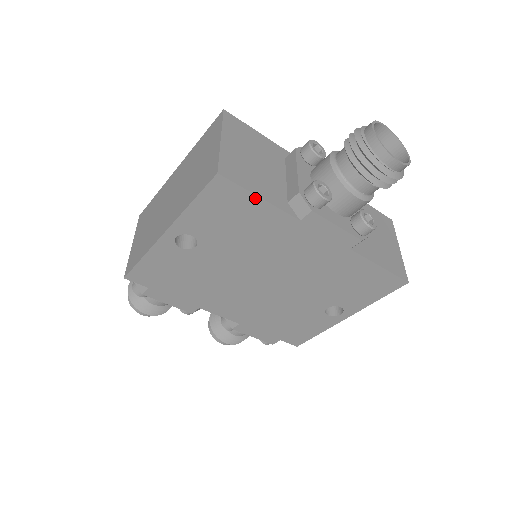
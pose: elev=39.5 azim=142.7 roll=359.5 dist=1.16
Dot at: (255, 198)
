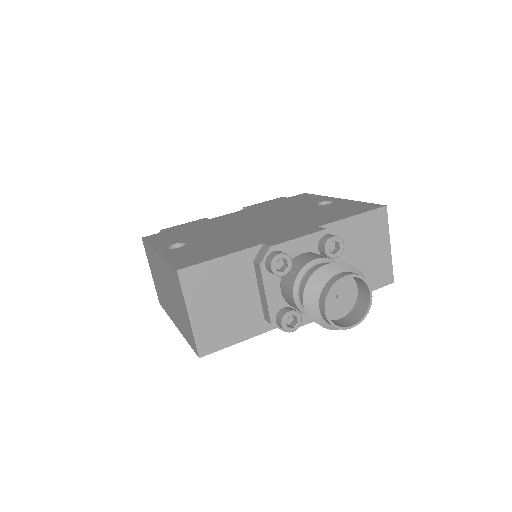
Dot at: (236, 342)
